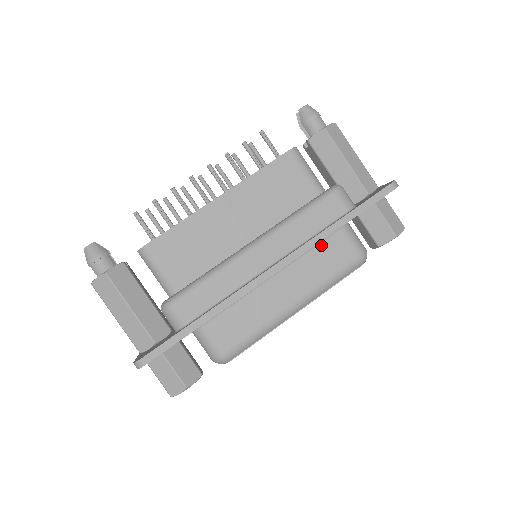
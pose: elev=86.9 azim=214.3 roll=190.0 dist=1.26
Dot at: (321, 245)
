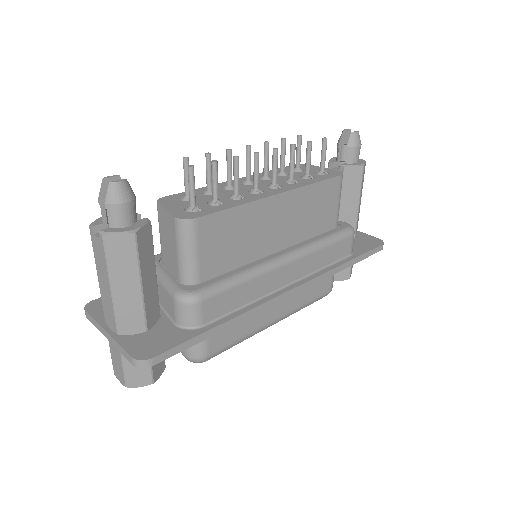
Dot at: occluded
